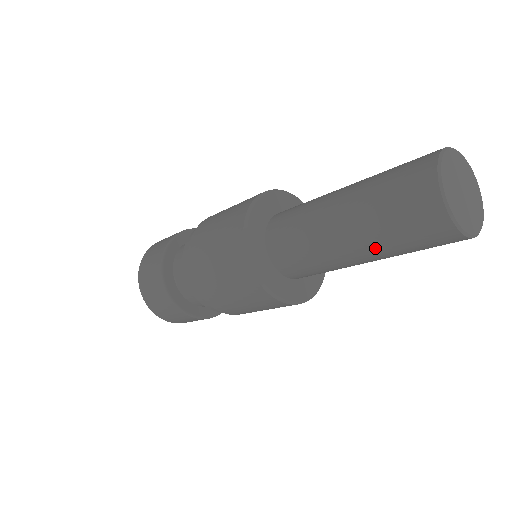
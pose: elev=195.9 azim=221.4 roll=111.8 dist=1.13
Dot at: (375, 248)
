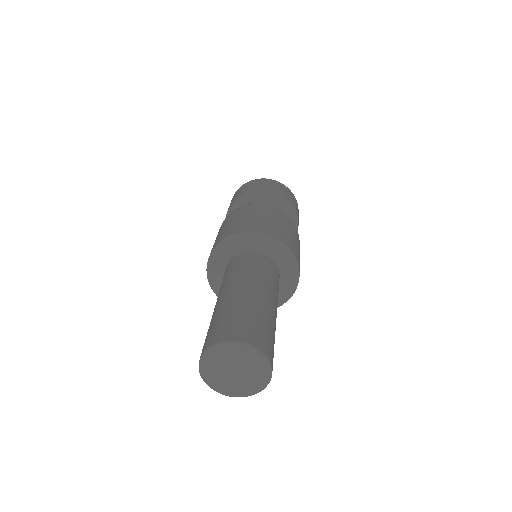
Dot at: occluded
